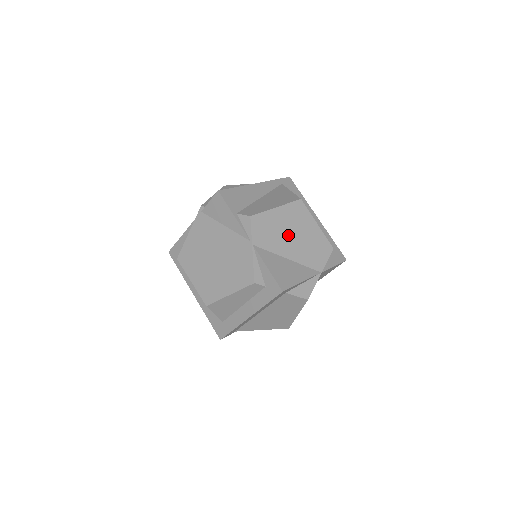
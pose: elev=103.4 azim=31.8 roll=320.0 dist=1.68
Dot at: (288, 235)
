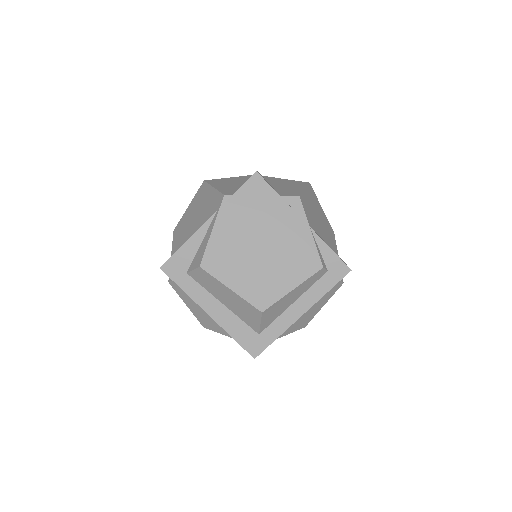
Dot at: (317, 218)
